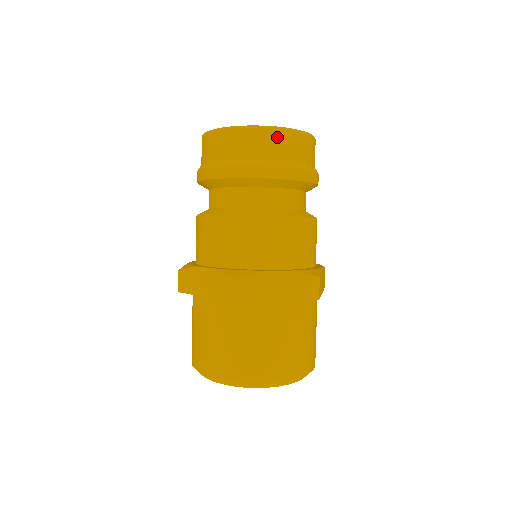
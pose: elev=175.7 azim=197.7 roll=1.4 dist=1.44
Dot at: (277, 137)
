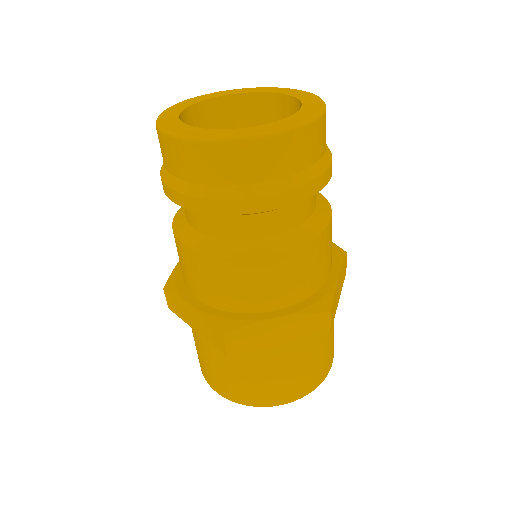
Dot at: (324, 125)
